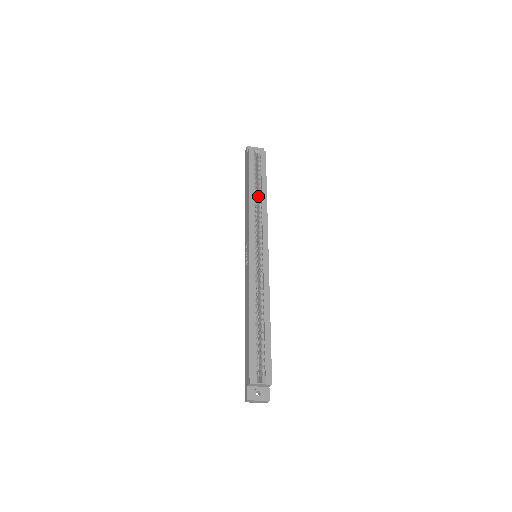
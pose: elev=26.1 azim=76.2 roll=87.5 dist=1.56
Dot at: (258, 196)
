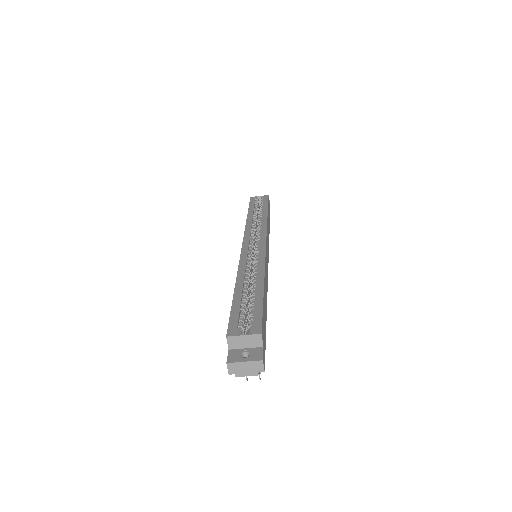
Dot at: occluded
